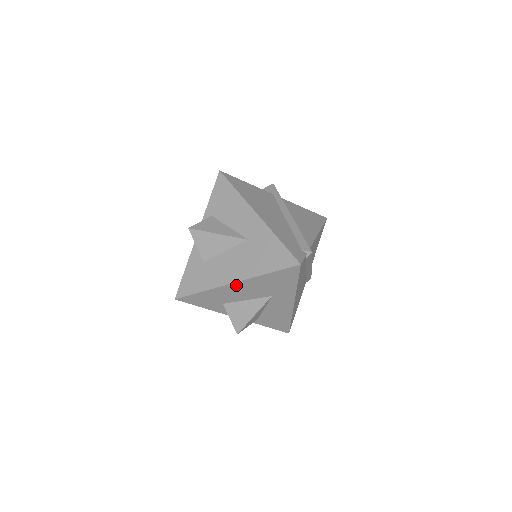
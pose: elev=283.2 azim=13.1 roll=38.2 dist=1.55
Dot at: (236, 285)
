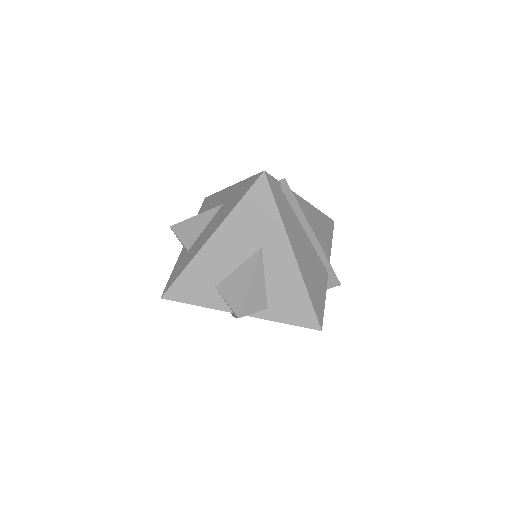
Dot at: (215, 241)
